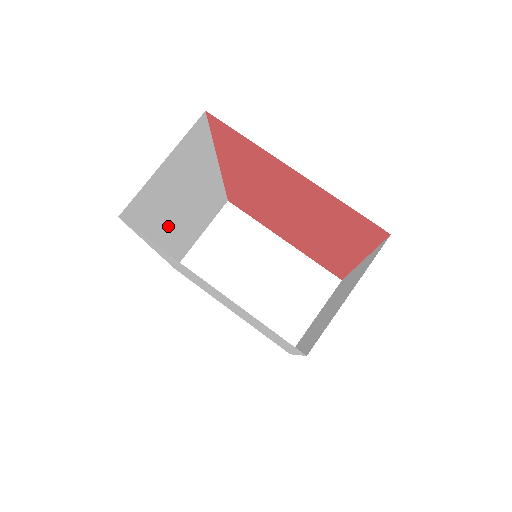
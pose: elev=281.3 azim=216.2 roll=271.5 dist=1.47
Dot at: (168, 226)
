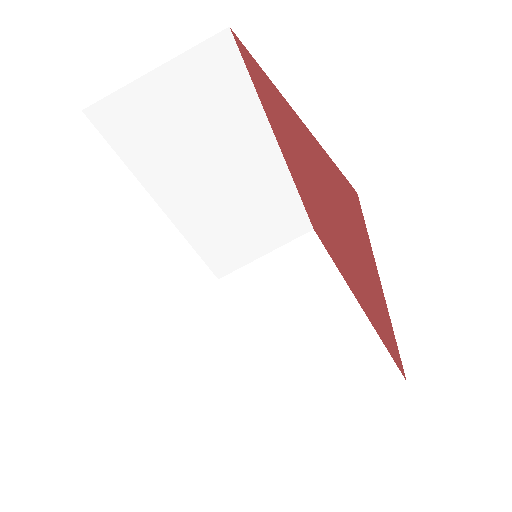
Dot at: (189, 193)
